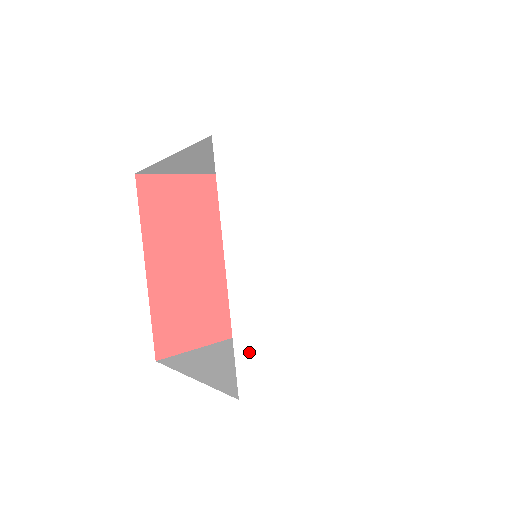
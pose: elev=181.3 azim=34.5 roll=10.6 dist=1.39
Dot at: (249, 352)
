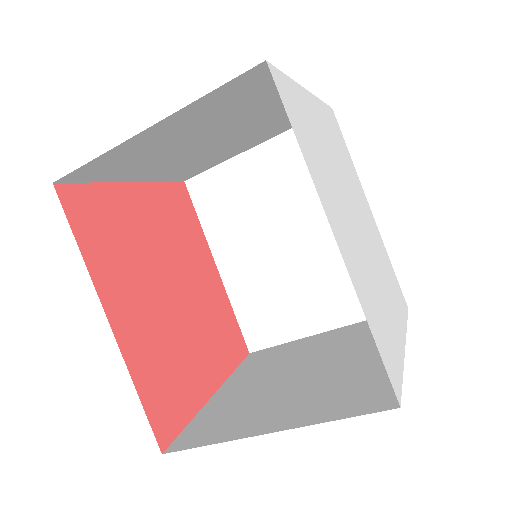
Dot at: (380, 342)
